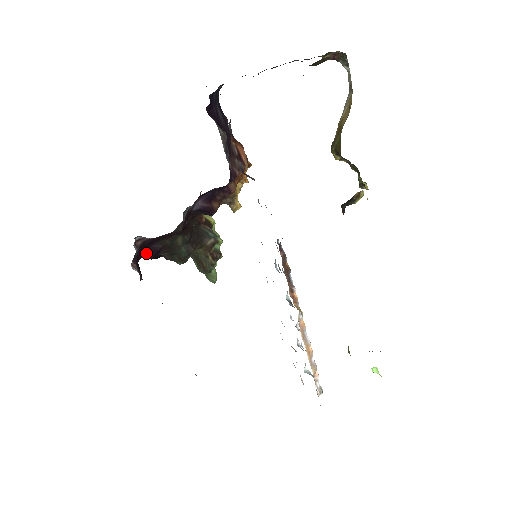
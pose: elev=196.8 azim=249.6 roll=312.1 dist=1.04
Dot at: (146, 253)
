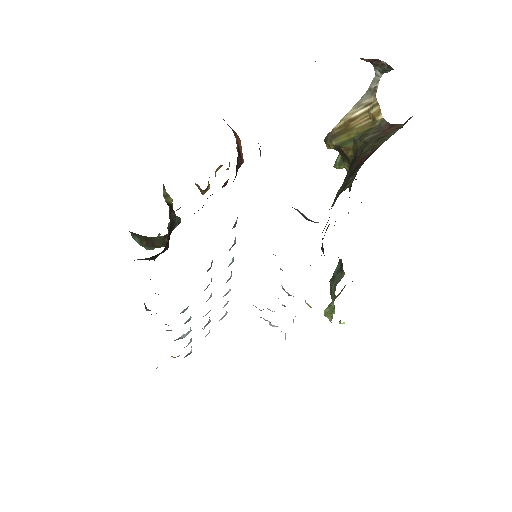
Dot at: occluded
